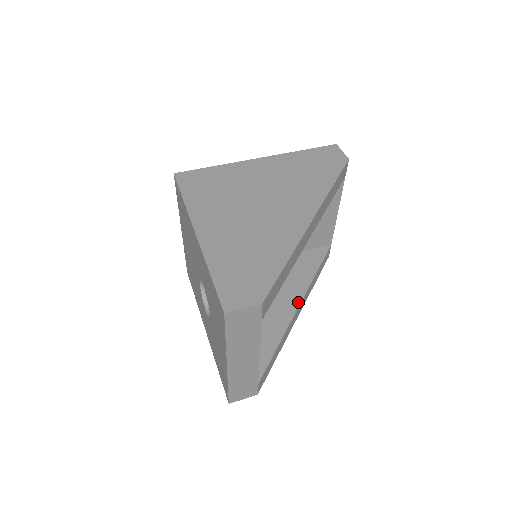
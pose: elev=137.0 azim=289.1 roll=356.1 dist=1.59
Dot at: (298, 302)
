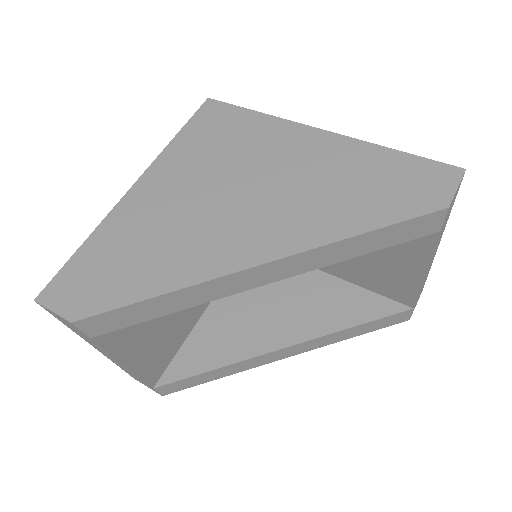
Dot at: (286, 343)
